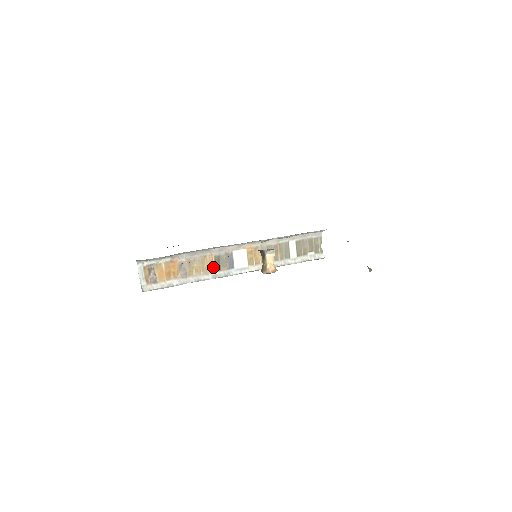
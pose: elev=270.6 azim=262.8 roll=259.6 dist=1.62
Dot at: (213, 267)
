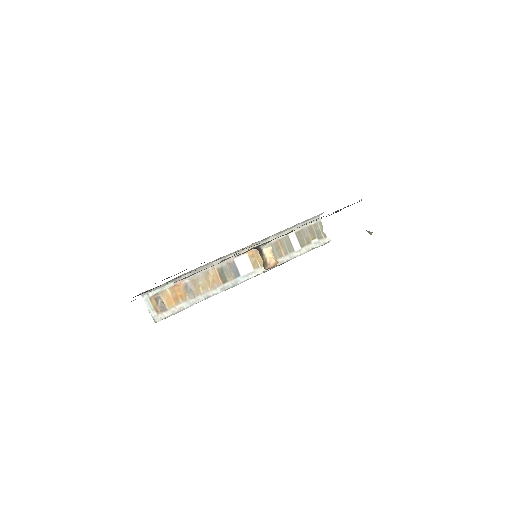
Dot at: (219, 280)
